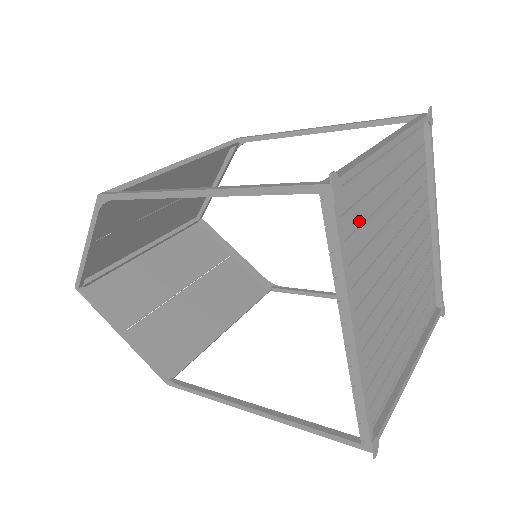
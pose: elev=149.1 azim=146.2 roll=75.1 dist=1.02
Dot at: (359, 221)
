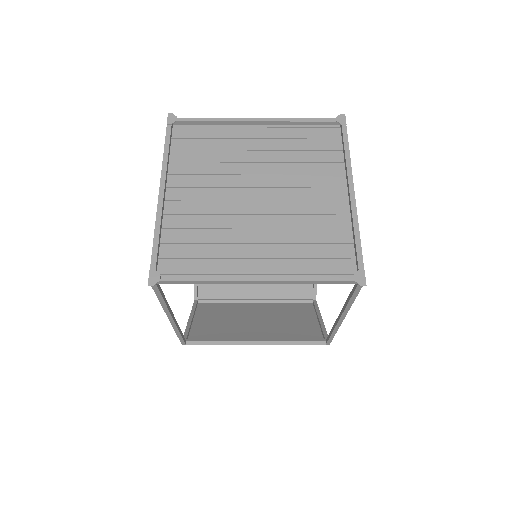
Dot at: (203, 148)
